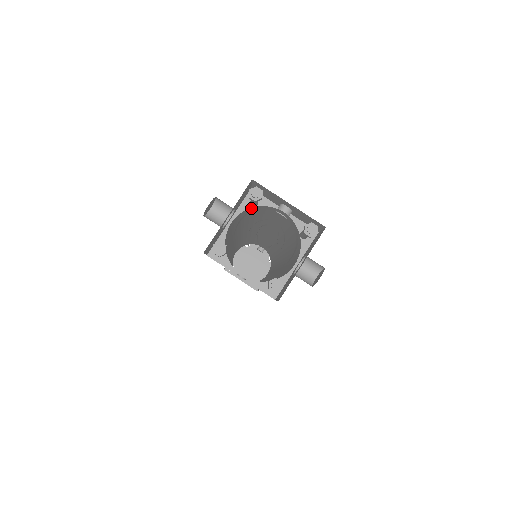
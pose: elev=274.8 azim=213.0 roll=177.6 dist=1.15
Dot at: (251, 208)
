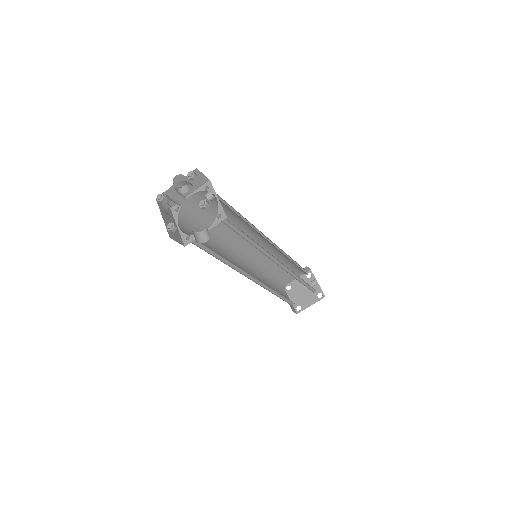
Dot at: (205, 192)
